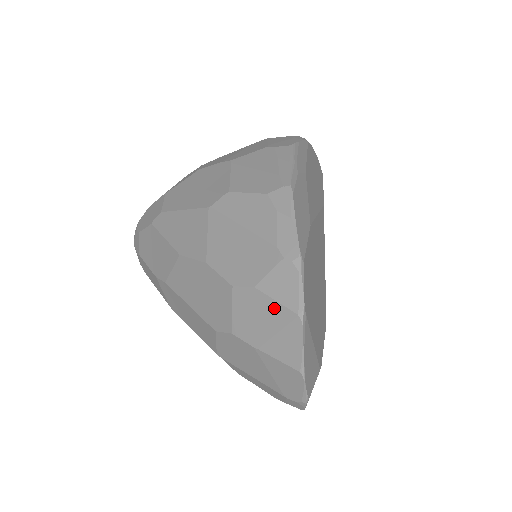
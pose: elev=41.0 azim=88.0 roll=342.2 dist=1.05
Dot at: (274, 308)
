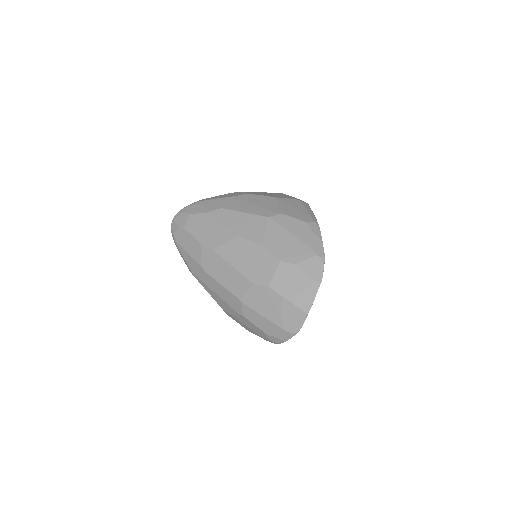
Dot at: (304, 277)
